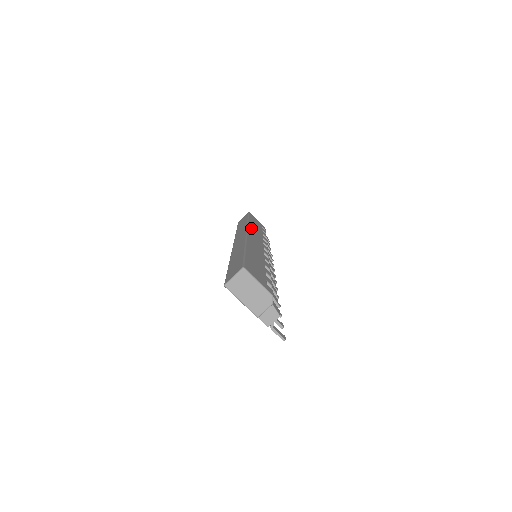
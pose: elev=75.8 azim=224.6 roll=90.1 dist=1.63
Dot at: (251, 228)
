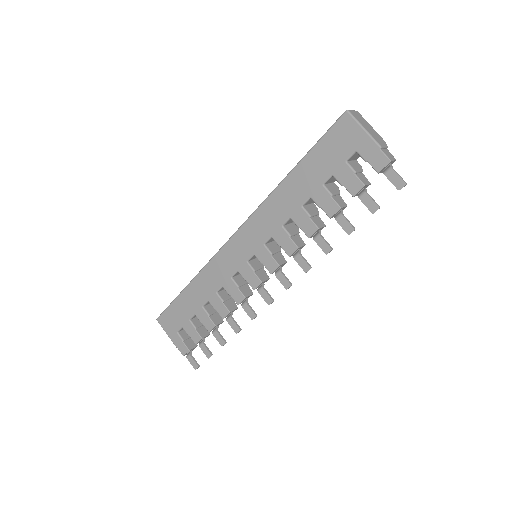
Dot at: occluded
